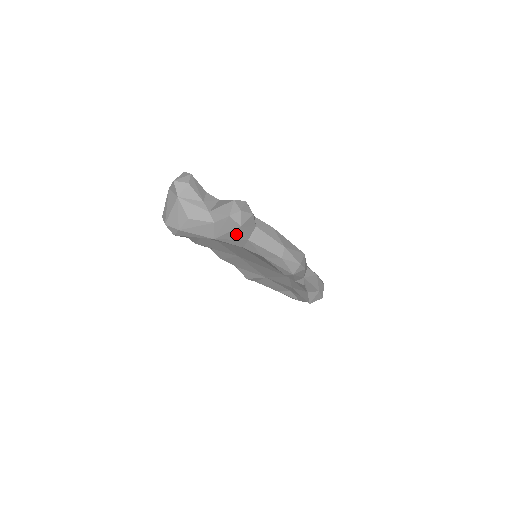
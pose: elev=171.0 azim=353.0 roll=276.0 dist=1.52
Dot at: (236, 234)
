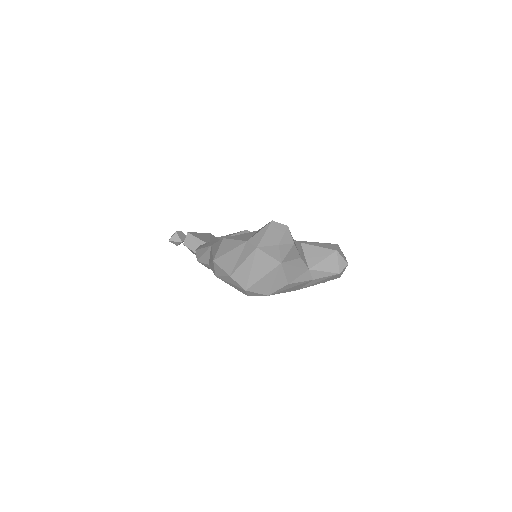
Dot at: occluded
